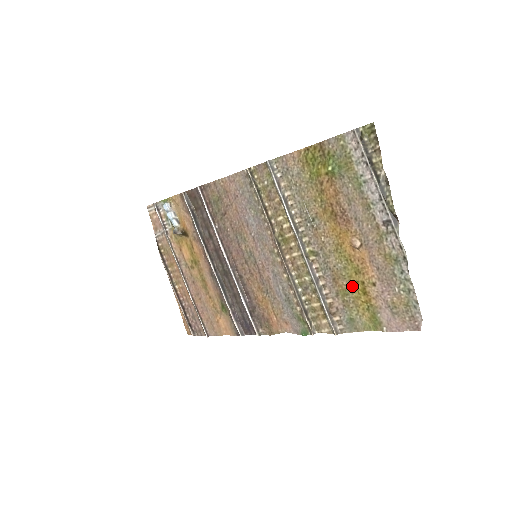
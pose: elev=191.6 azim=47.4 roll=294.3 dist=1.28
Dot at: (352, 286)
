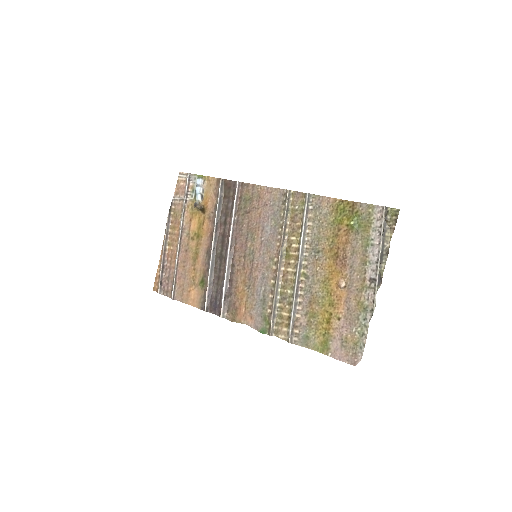
Dot at: (321, 313)
